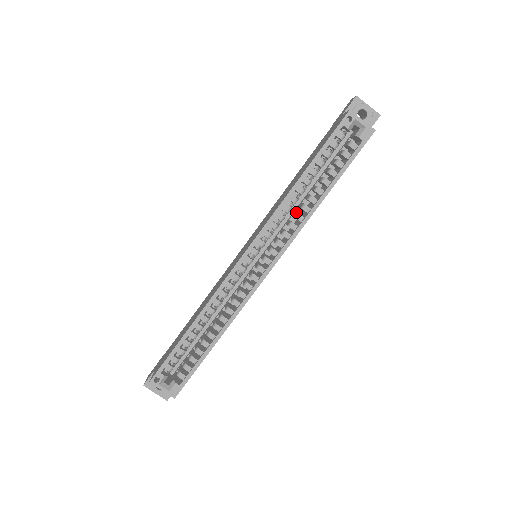
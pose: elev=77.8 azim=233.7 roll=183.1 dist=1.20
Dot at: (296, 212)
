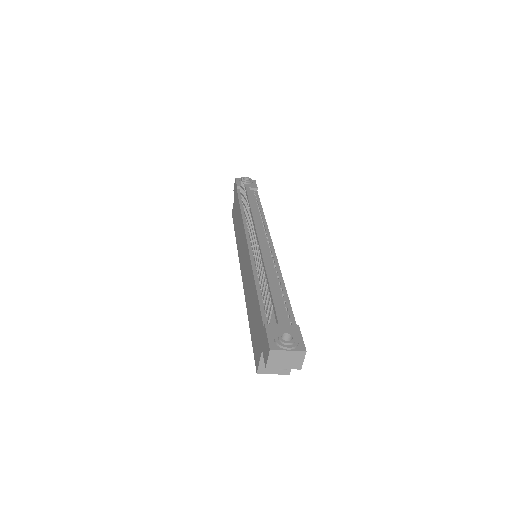
Dot at: occluded
